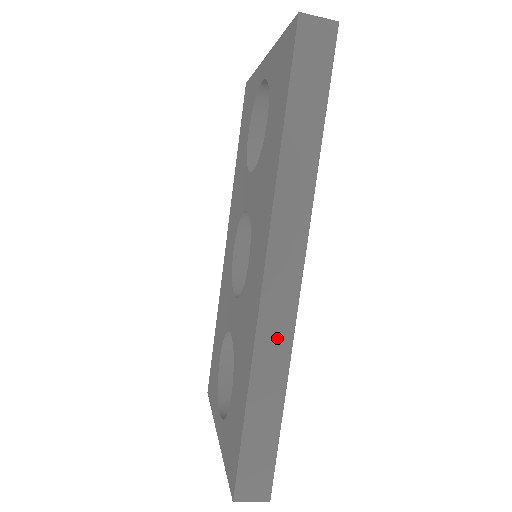
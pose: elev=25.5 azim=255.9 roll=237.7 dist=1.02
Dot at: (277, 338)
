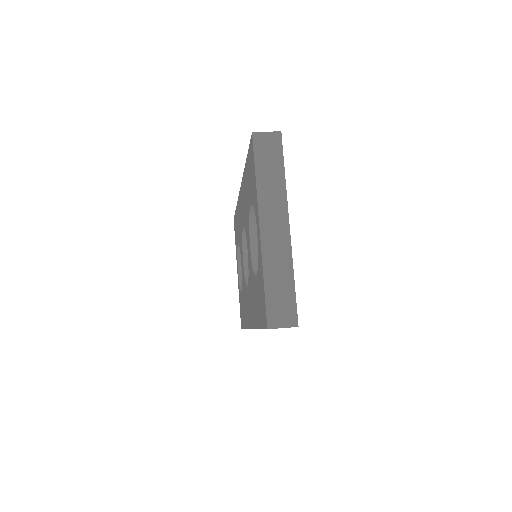
Dot at: occluded
